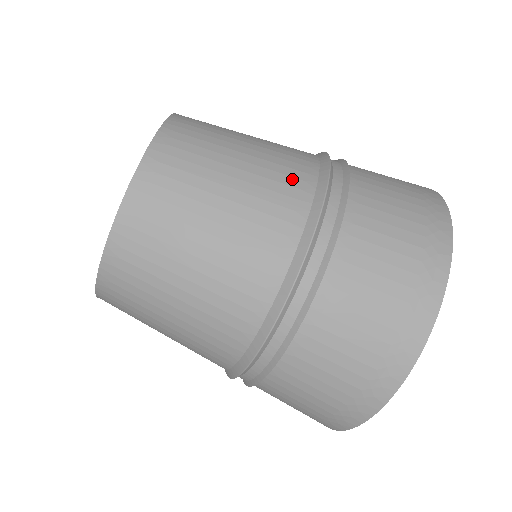
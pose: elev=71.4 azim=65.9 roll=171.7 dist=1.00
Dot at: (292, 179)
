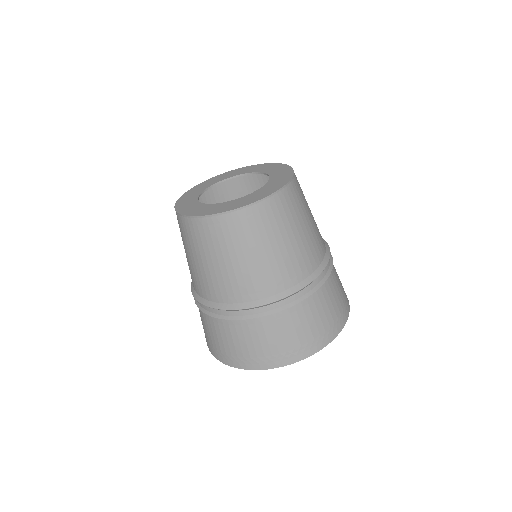
Dot at: (267, 283)
